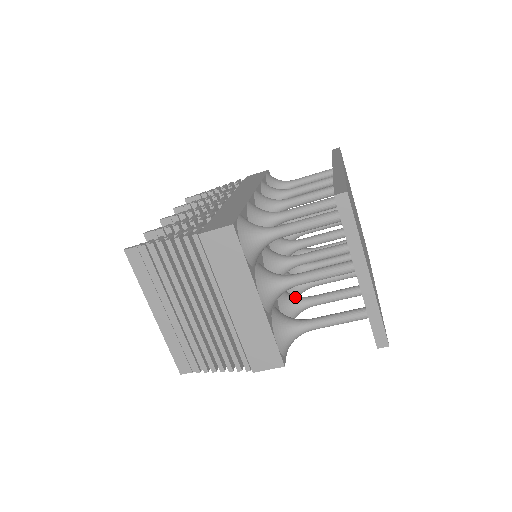
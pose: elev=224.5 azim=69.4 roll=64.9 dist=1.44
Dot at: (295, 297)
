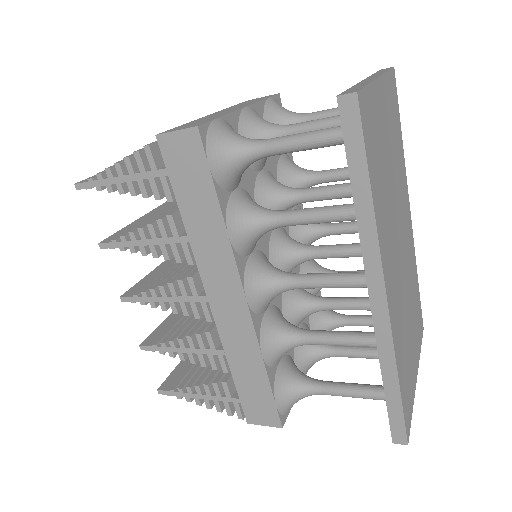
Dot at: occluded
